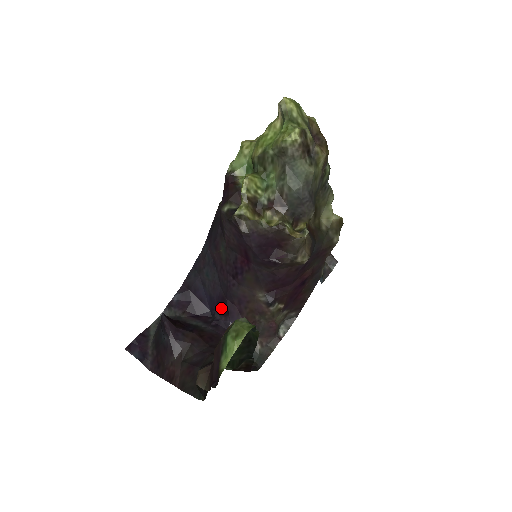
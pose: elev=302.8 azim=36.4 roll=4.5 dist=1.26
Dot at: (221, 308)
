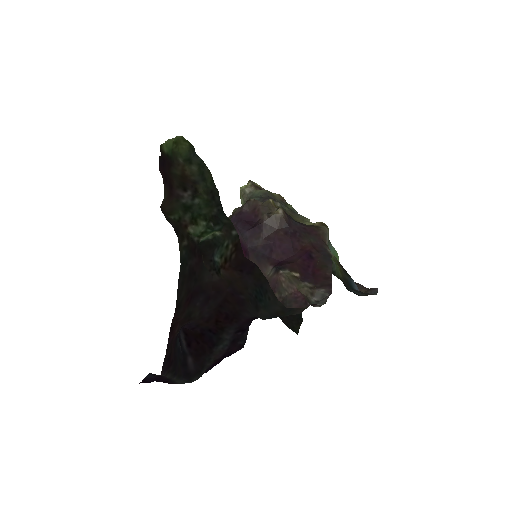
Dot at: occluded
